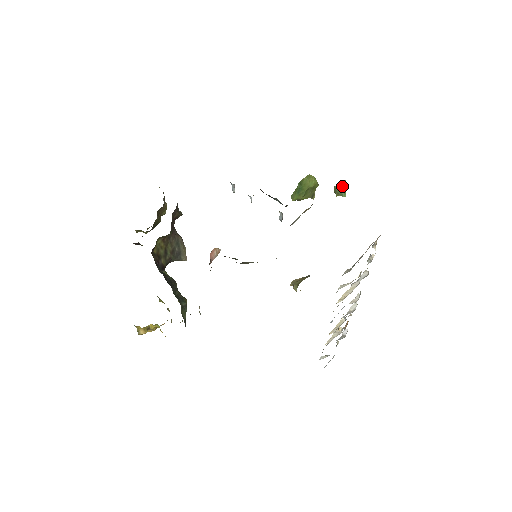
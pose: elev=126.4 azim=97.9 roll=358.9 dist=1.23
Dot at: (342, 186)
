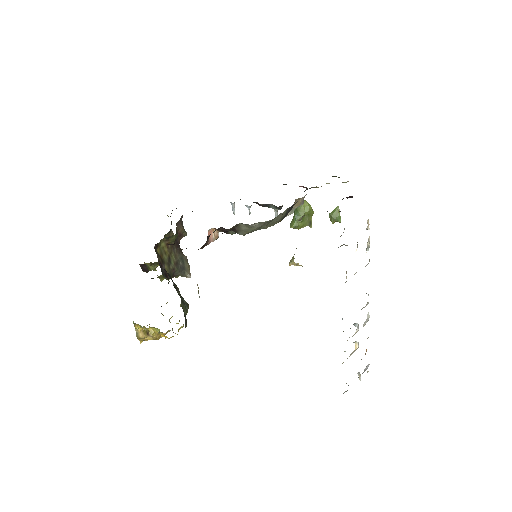
Dot at: (336, 212)
